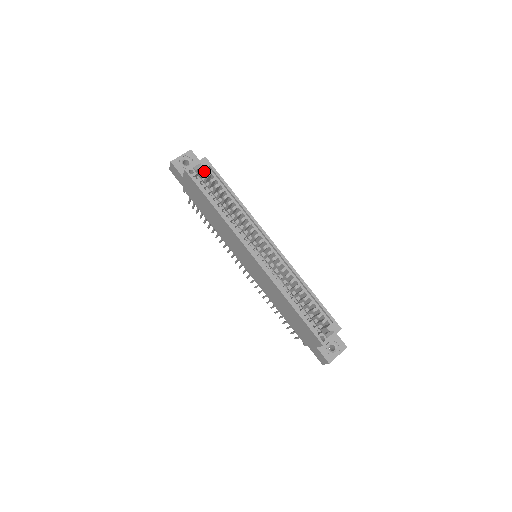
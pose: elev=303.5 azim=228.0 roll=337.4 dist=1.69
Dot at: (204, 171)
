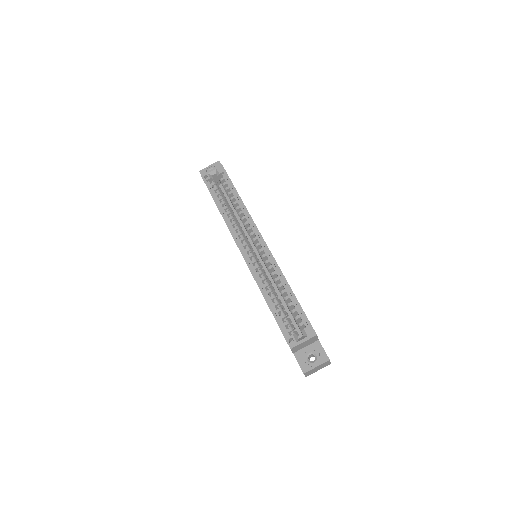
Dot at: (220, 177)
